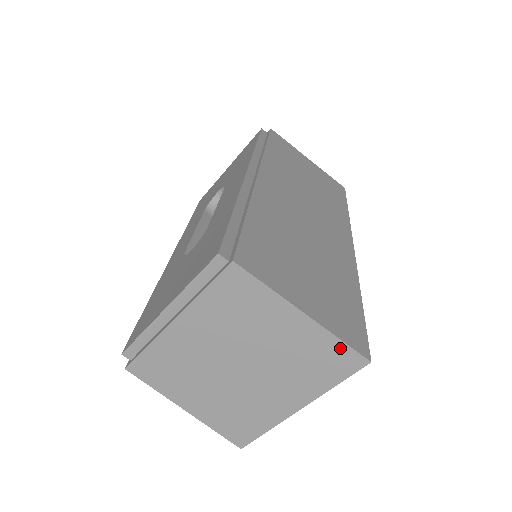
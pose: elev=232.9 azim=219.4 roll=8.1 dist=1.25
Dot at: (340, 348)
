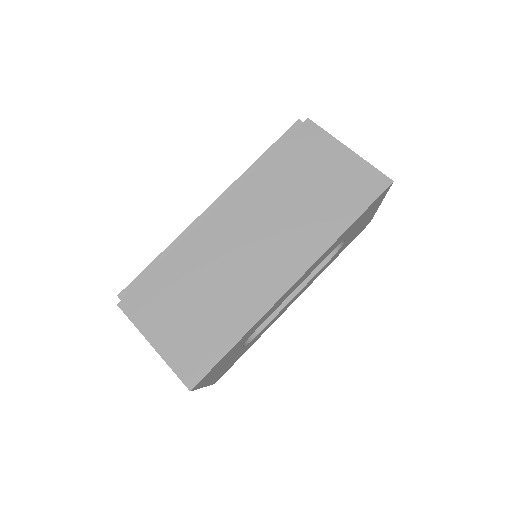
Dot at: (176, 373)
